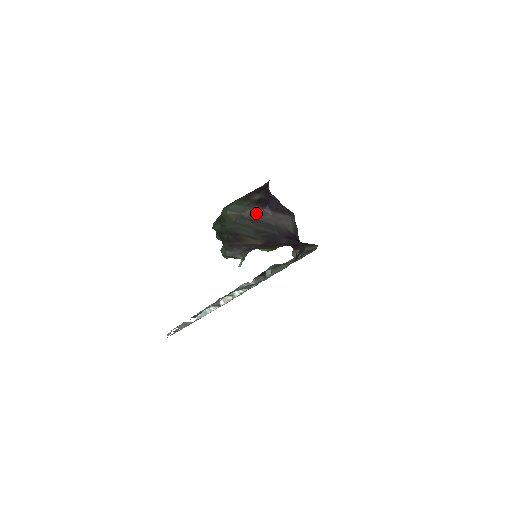
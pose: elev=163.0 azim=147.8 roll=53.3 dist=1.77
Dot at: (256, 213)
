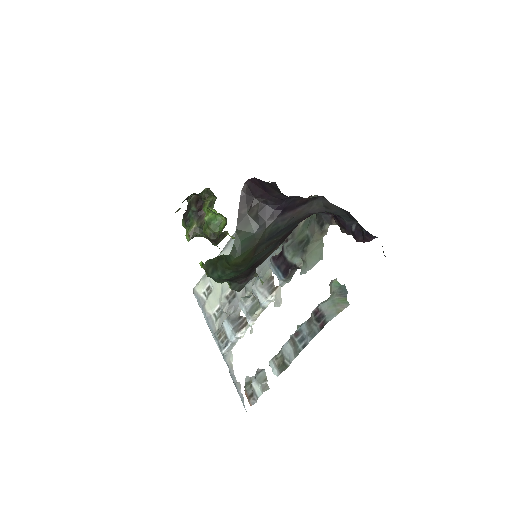
Dot at: (273, 228)
